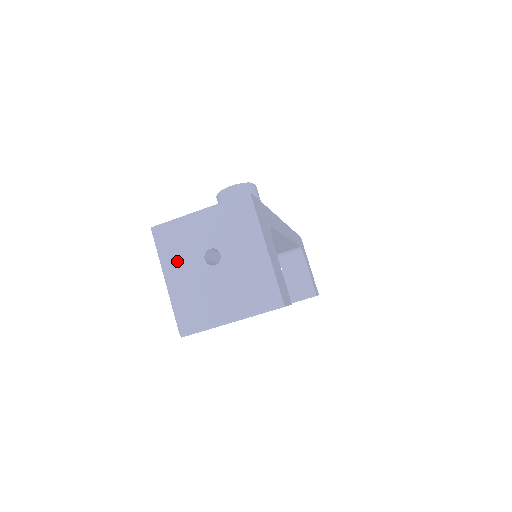
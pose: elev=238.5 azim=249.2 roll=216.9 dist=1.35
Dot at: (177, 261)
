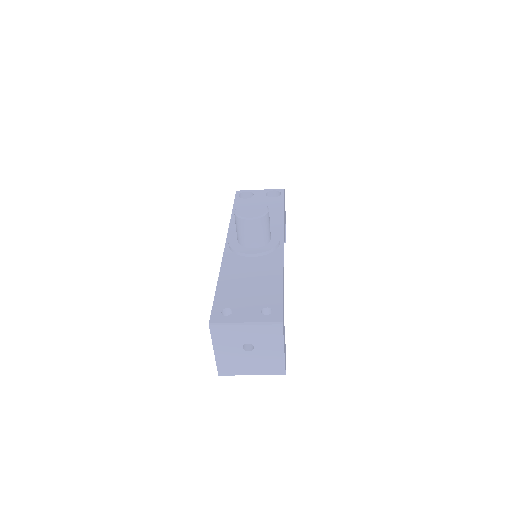
Dot at: (224, 344)
